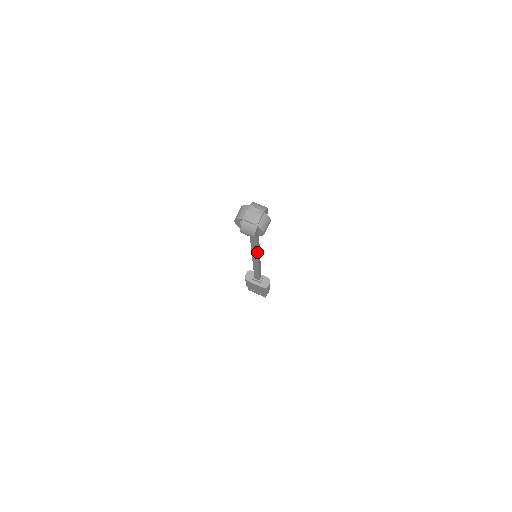
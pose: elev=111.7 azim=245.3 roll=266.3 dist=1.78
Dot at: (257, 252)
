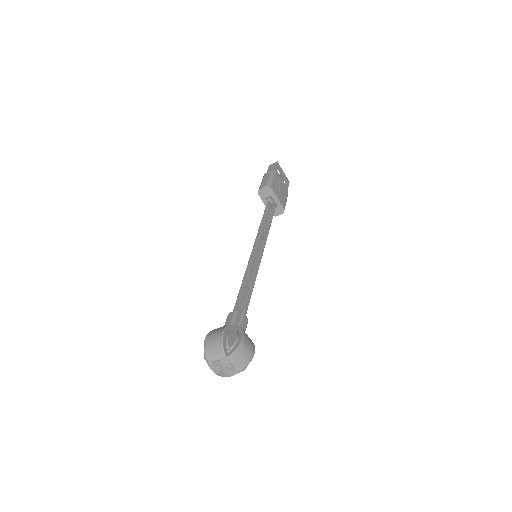
Dot at: occluded
